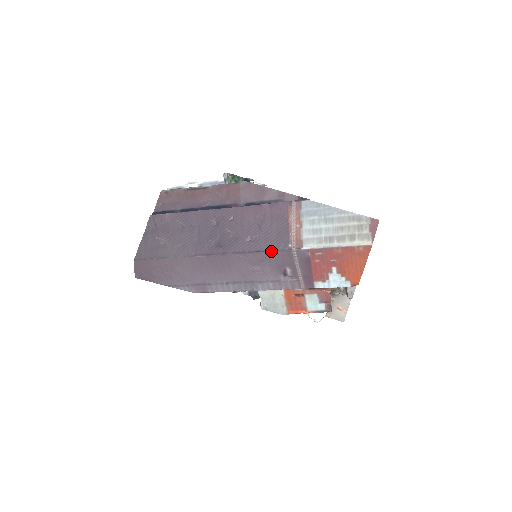
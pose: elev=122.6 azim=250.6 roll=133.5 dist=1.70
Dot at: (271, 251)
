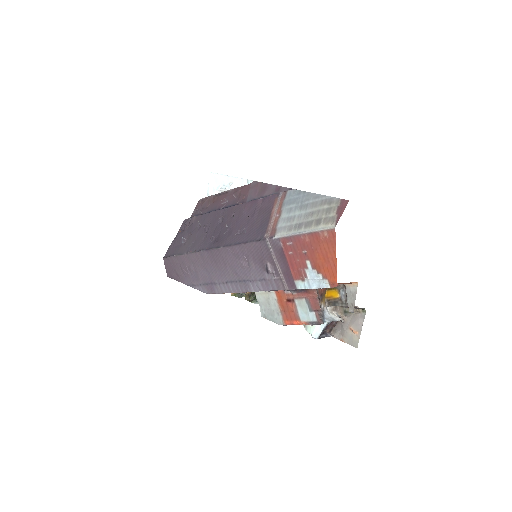
Dot at: (250, 242)
